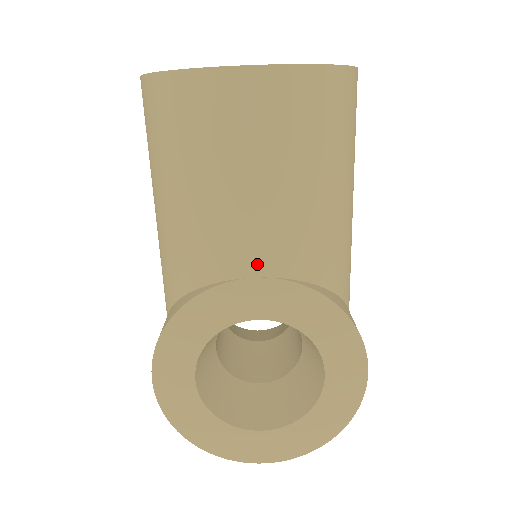
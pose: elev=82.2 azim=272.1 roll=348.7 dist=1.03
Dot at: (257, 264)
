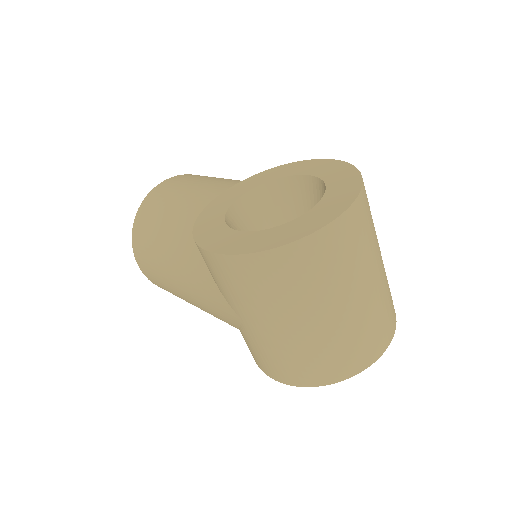
Dot at: (218, 191)
